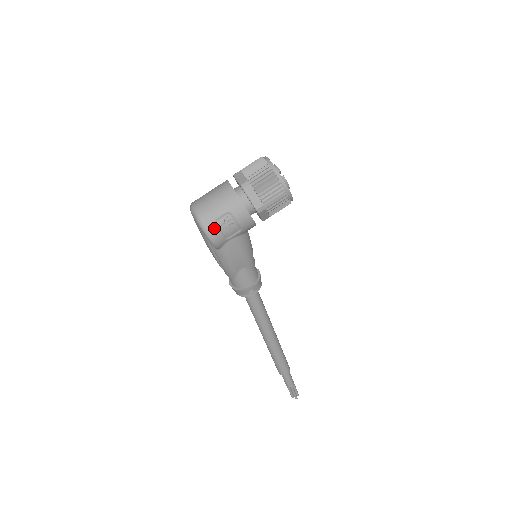
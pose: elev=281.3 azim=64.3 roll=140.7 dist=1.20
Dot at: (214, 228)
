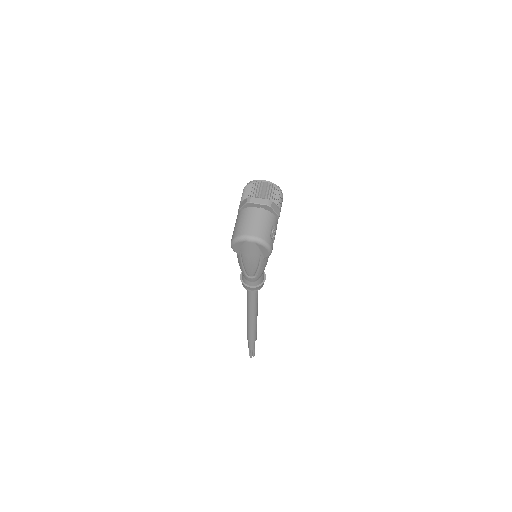
Dot at: (272, 242)
